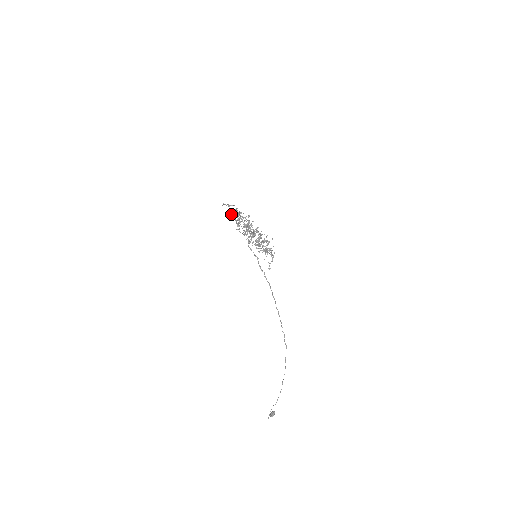
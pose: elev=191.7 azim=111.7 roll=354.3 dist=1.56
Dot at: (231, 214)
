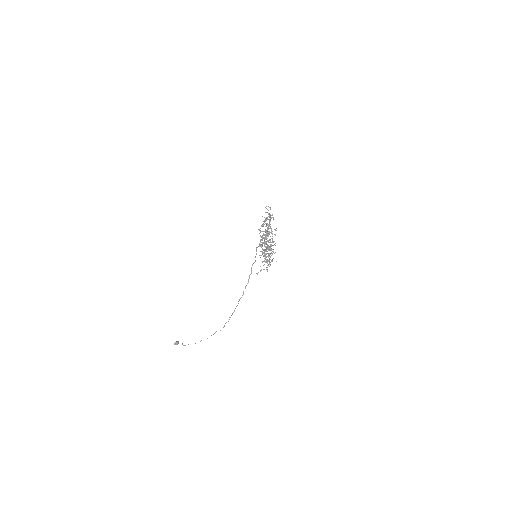
Dot at: occluded
